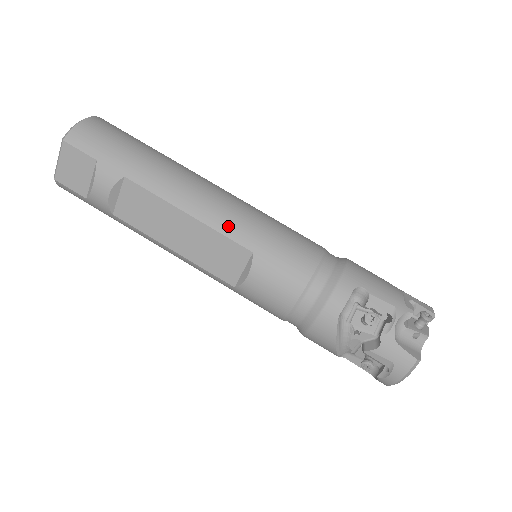
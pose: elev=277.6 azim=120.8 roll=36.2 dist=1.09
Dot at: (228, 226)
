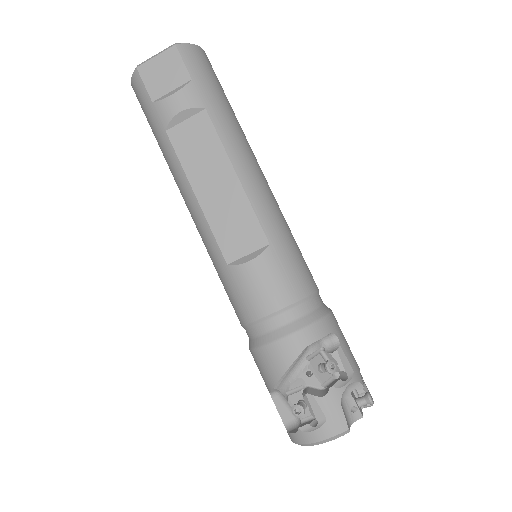
Dot at: (263, 209)
